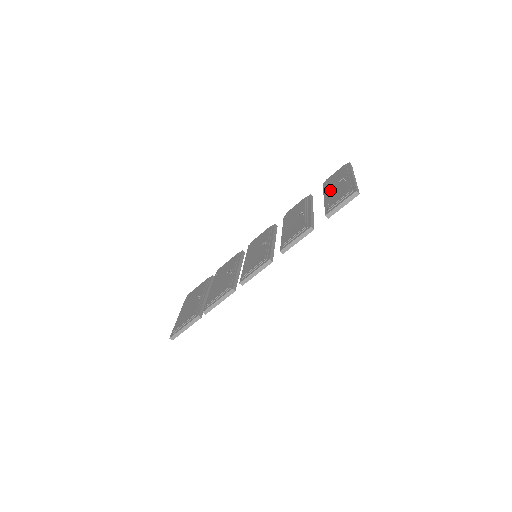
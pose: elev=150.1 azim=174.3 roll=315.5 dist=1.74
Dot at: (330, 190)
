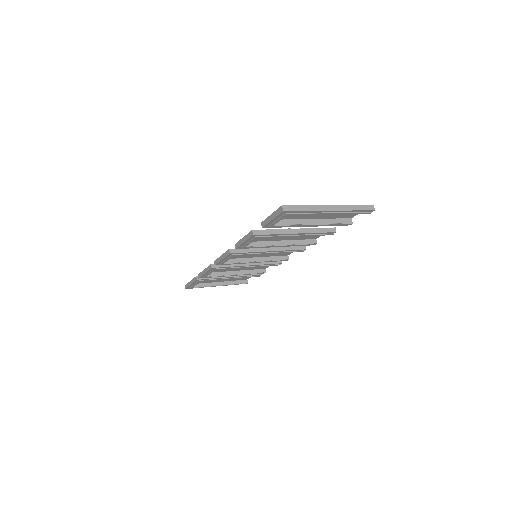
Dot at: occluded
